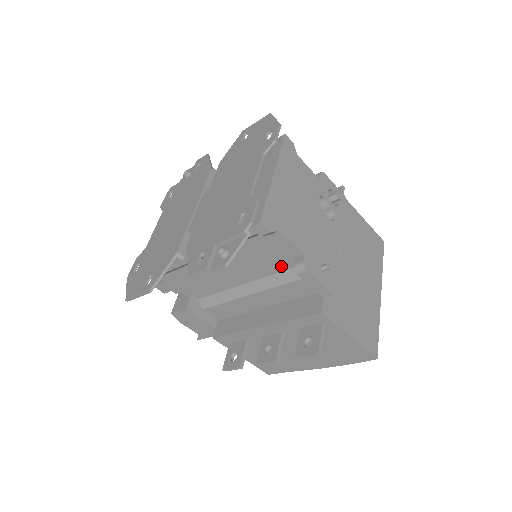
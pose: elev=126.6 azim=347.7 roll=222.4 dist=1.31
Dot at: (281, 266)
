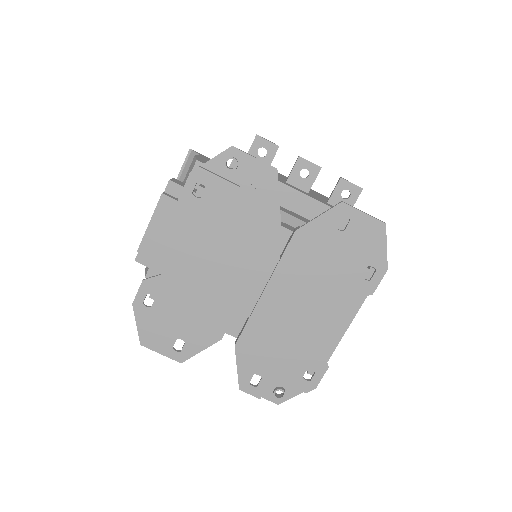
Dot at: occluded
